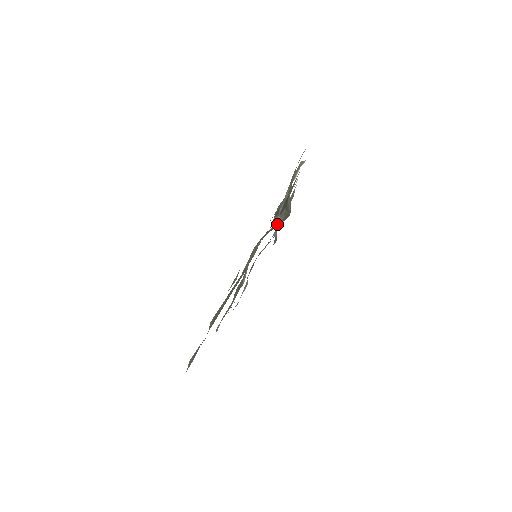
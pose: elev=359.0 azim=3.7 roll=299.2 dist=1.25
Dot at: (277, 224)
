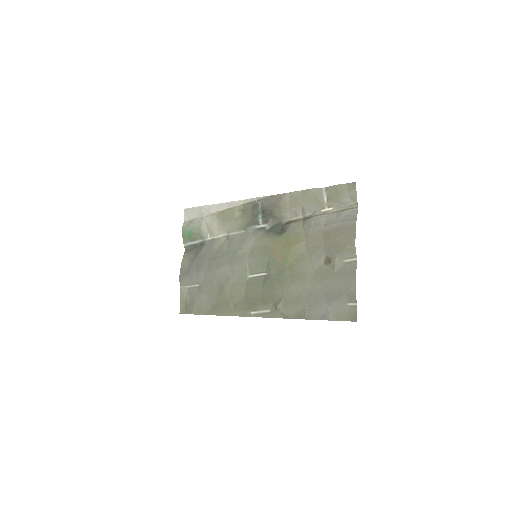
Dot at: (268, 230)
